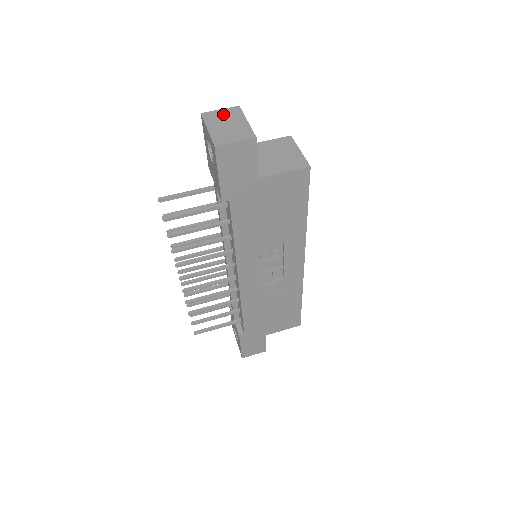
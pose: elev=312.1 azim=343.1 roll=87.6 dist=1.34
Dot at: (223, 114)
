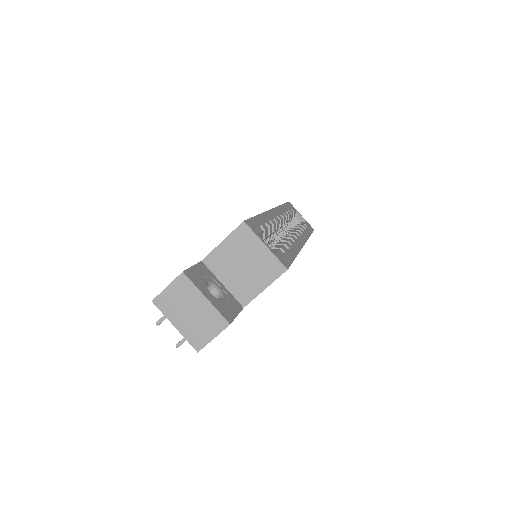
Dot at: (175, 295)
